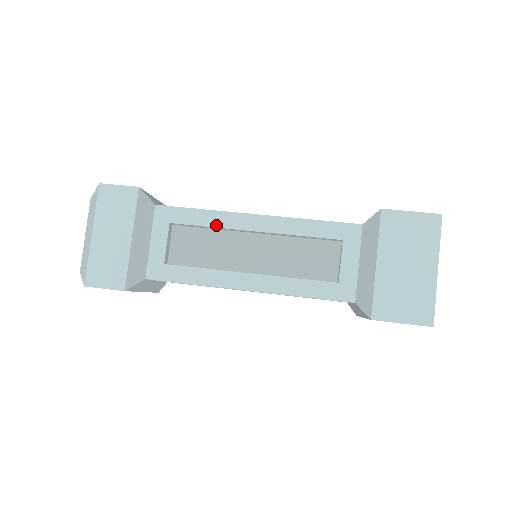
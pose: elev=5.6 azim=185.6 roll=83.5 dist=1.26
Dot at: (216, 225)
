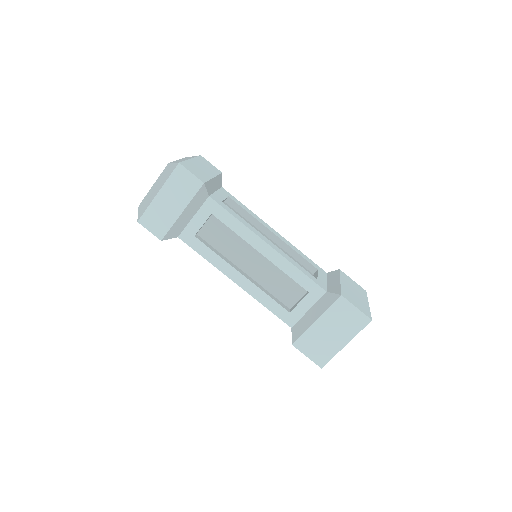
Dot at: (240, 234)
